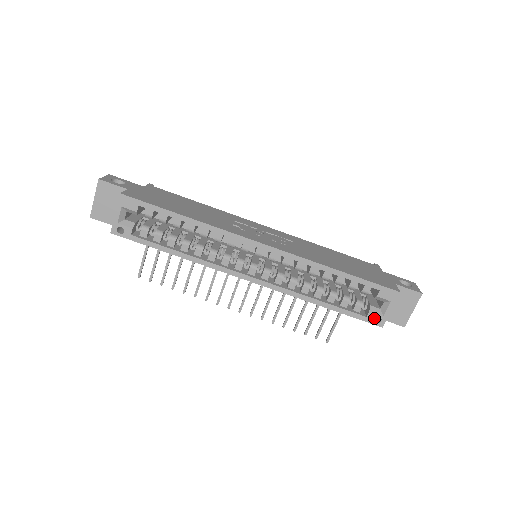
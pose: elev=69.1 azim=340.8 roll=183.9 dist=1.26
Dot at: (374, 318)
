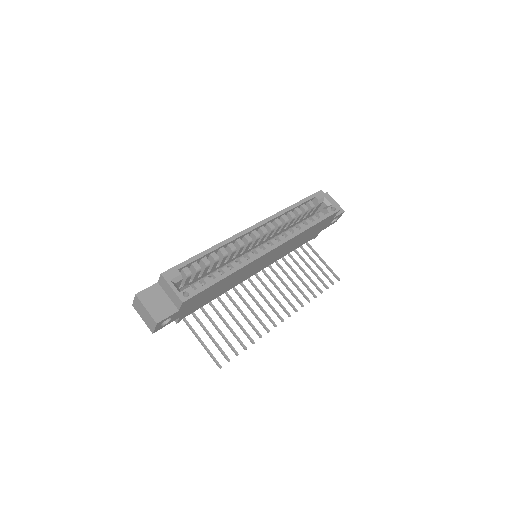
Dot at: occluded
